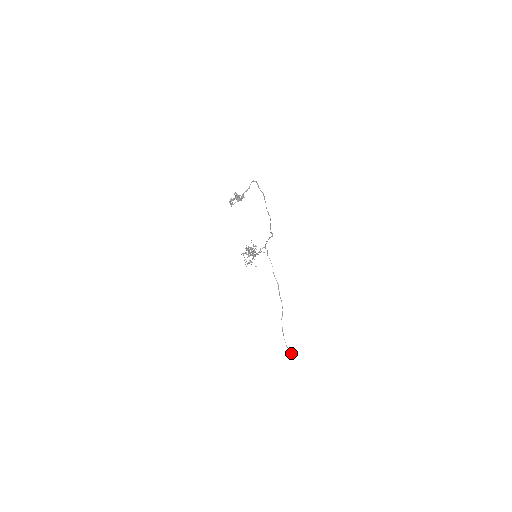
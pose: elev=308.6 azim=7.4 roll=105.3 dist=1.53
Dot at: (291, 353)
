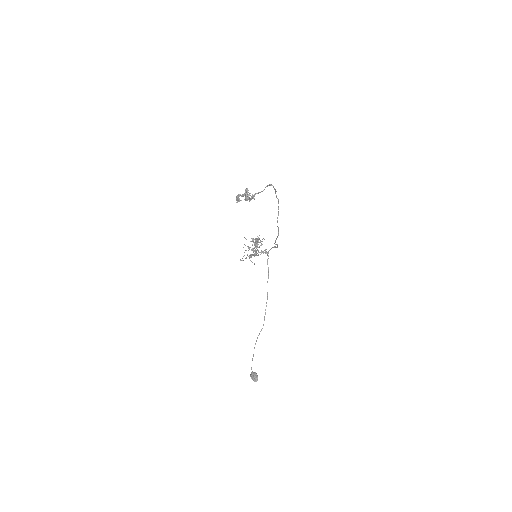
Dot at: (253, 379)
